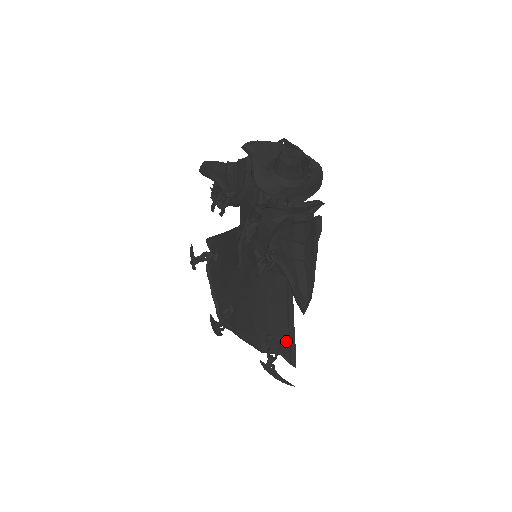
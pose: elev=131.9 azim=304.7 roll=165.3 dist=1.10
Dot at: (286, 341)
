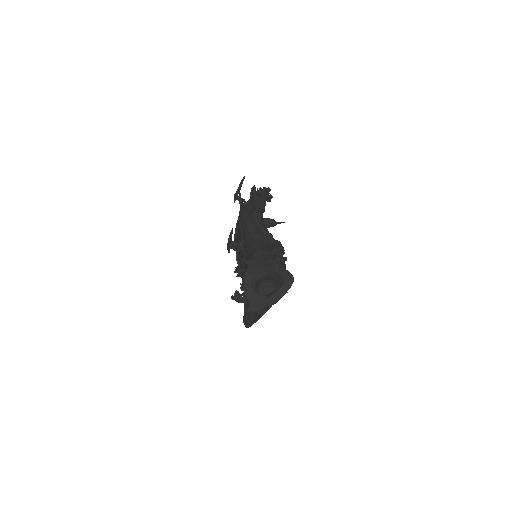
Dot at: occluded
